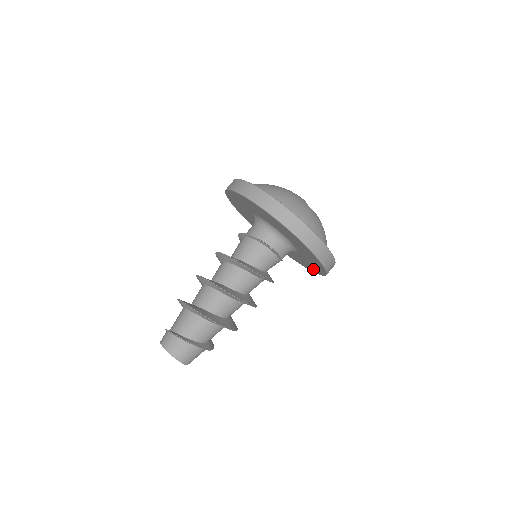
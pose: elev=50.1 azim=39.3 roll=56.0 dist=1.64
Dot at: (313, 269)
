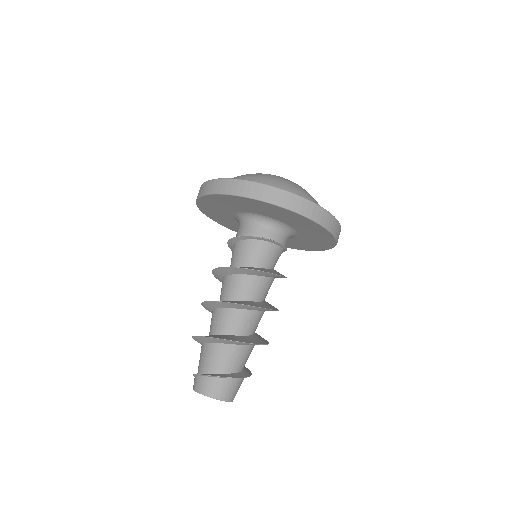
Dot at: (308, 248)
